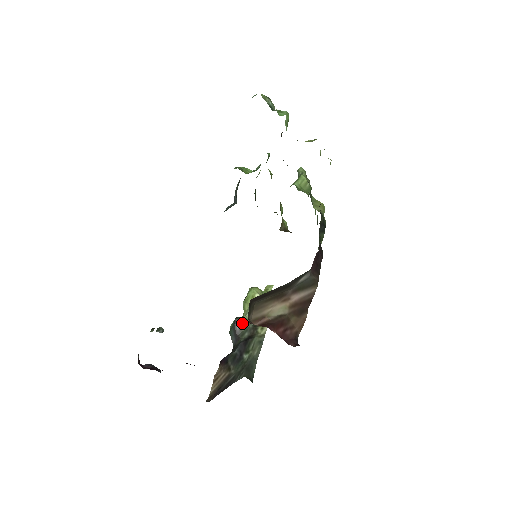
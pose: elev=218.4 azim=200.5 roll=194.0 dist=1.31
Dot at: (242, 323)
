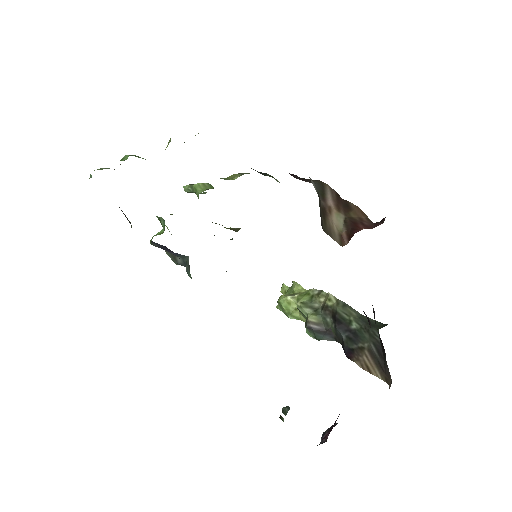
Dot at: (314, 320)
